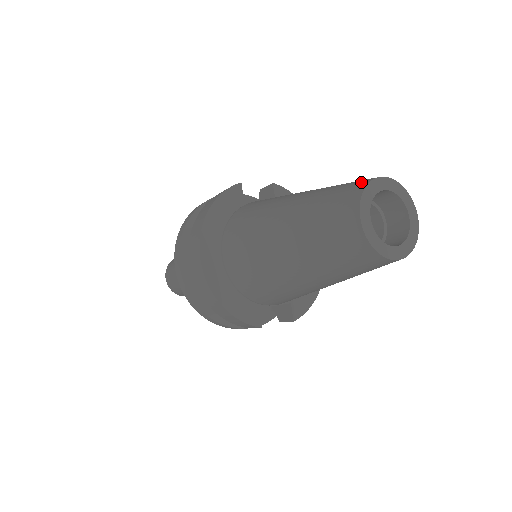
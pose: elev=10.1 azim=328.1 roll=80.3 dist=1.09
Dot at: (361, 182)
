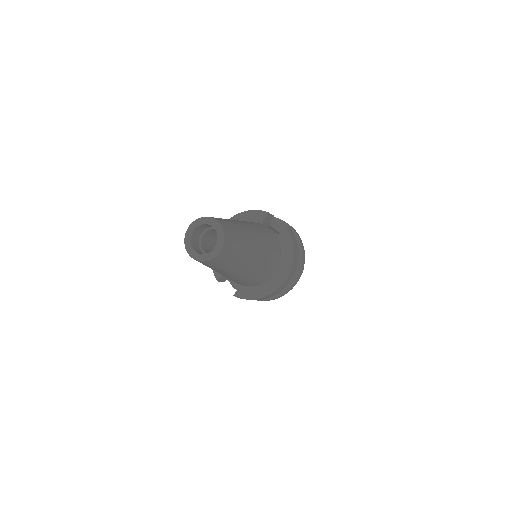
Dot at: (212, 217)
